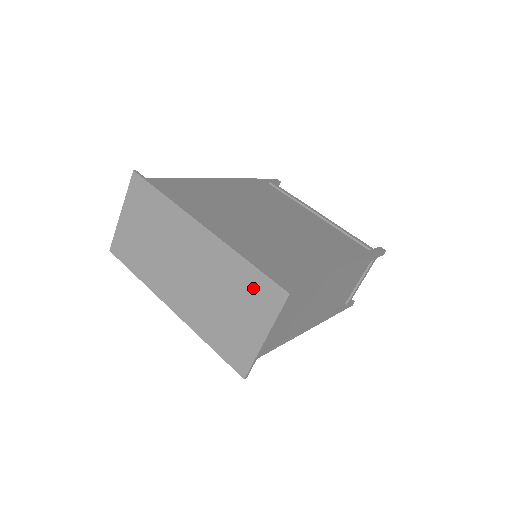
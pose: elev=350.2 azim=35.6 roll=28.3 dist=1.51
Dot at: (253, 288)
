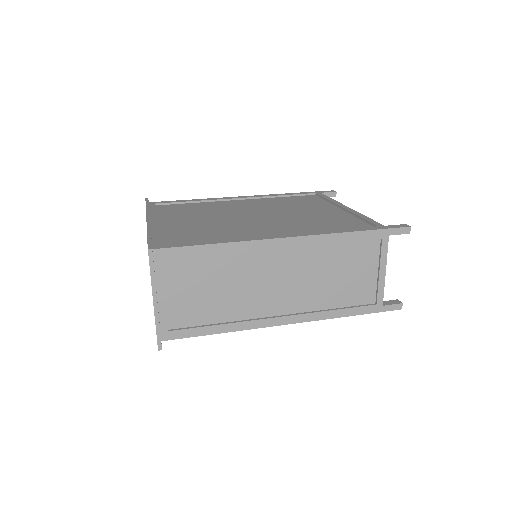
Dot at: occluded
